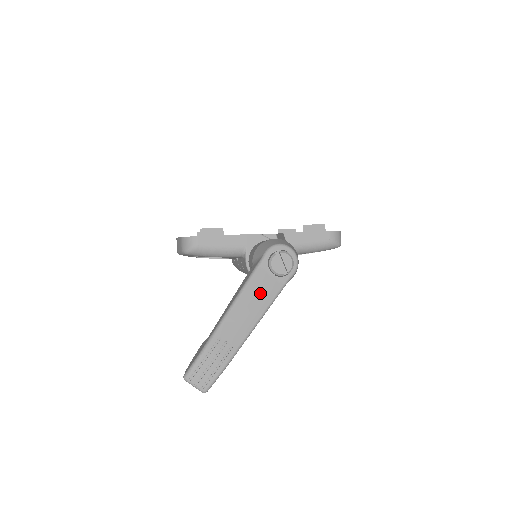
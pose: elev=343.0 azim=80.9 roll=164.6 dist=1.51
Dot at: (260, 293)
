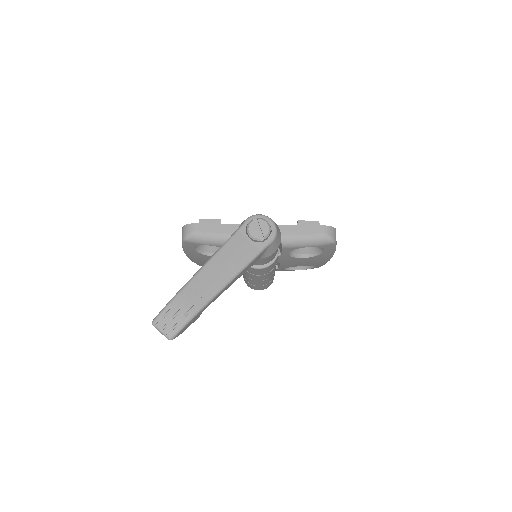
Dot at: (236, 254)
